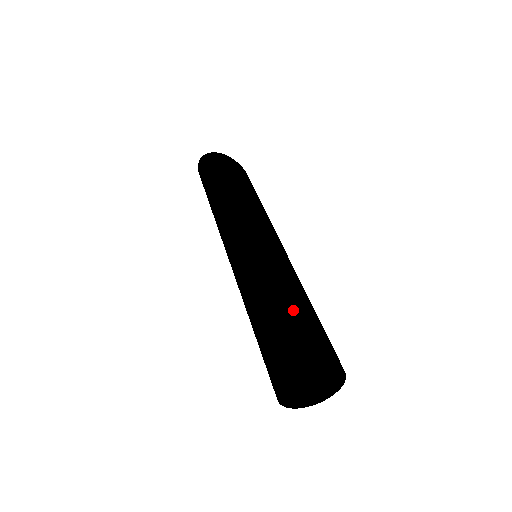
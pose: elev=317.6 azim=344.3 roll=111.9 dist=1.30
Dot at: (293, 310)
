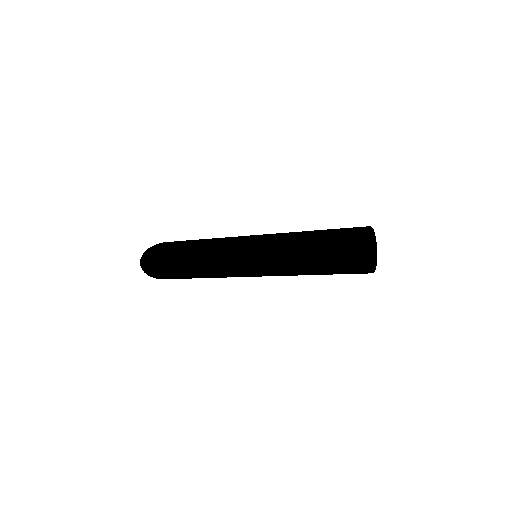
Dot at: (323, 231)
